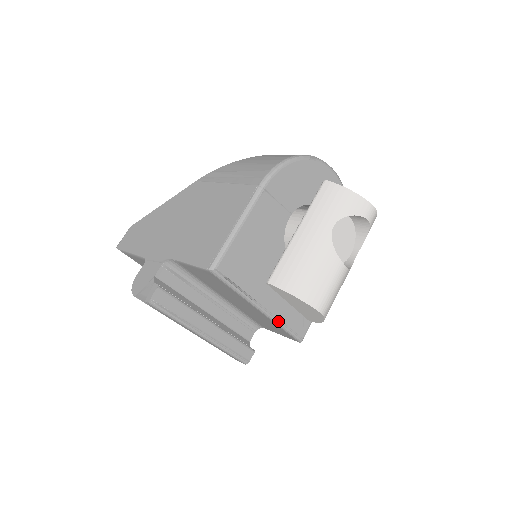
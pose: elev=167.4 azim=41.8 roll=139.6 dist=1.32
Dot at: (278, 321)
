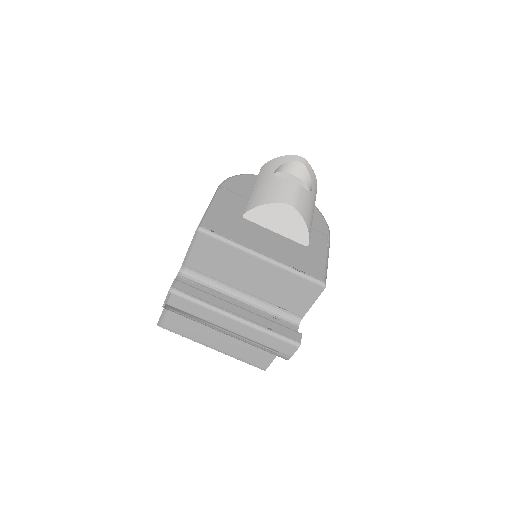
Dot at: (286, 266)
